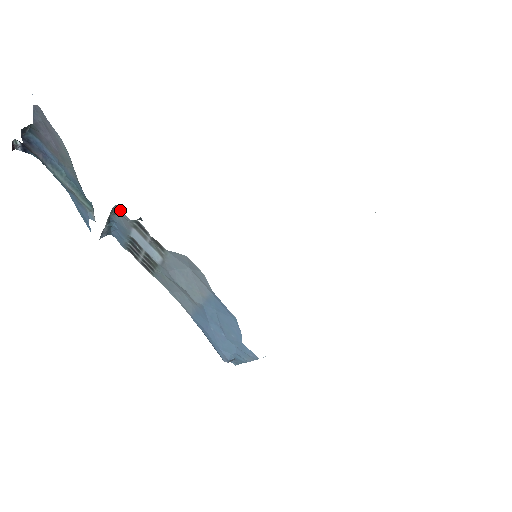
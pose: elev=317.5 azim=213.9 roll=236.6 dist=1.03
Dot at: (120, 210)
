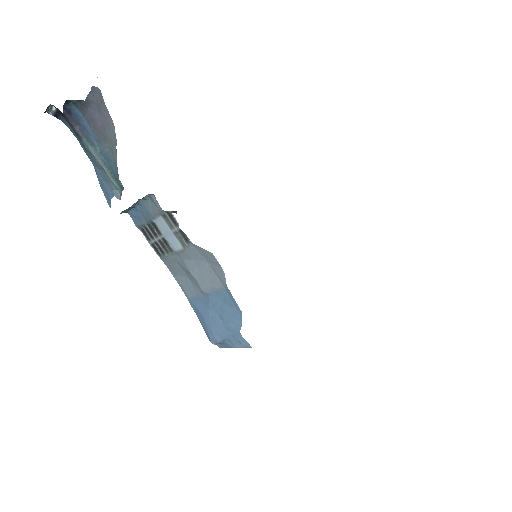
Dot at: (154, 199)
